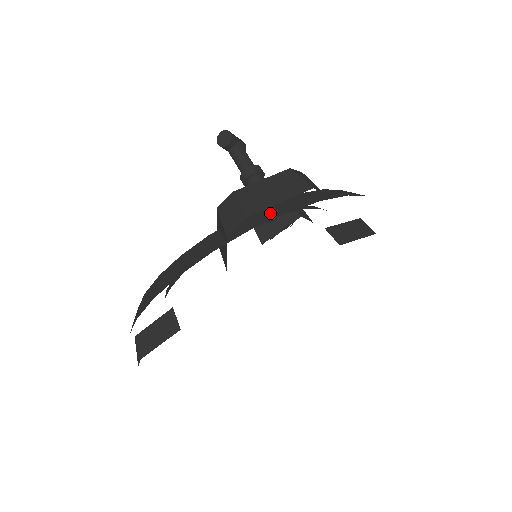
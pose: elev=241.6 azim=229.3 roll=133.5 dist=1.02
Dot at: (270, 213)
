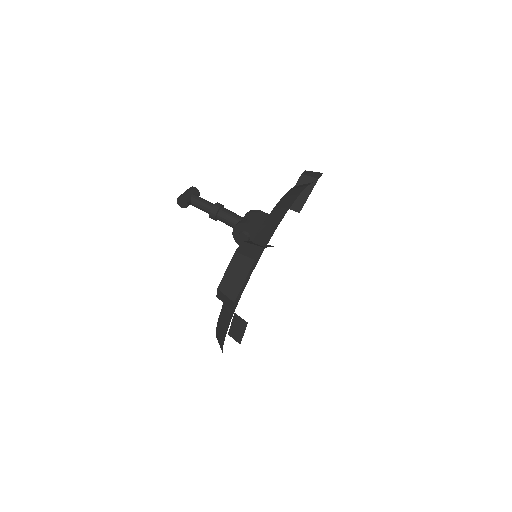
Dot at: occluded
